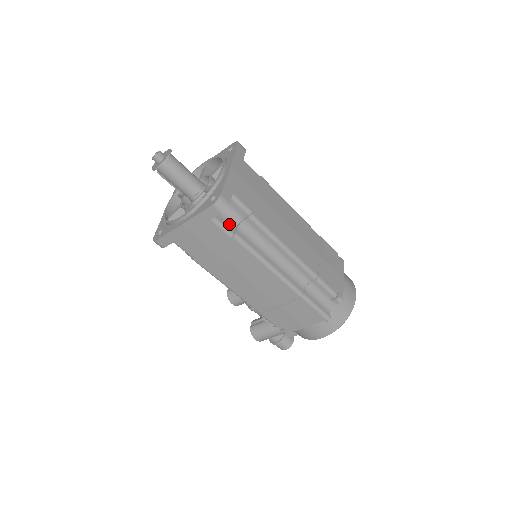
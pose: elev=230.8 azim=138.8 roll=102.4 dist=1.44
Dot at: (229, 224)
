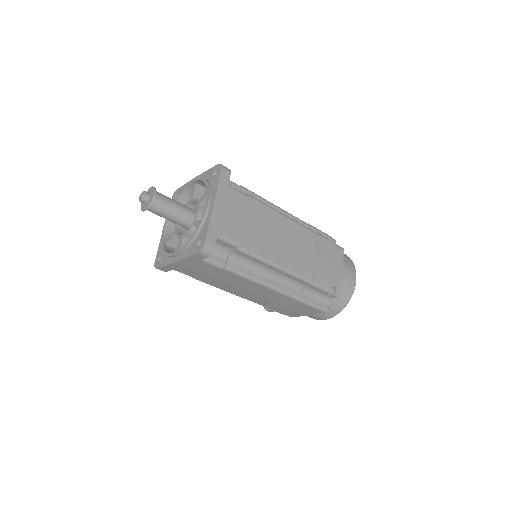
Dot at: (219, 257)
